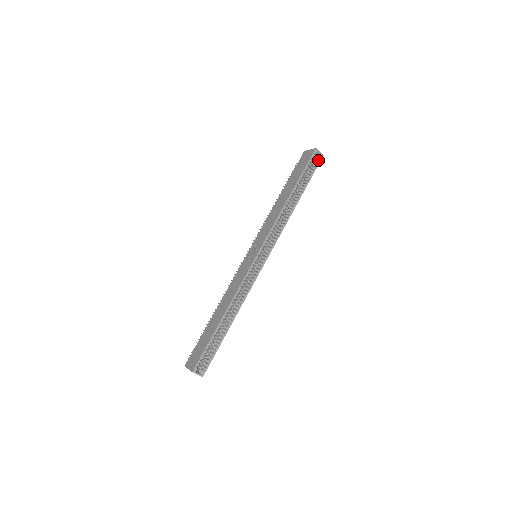
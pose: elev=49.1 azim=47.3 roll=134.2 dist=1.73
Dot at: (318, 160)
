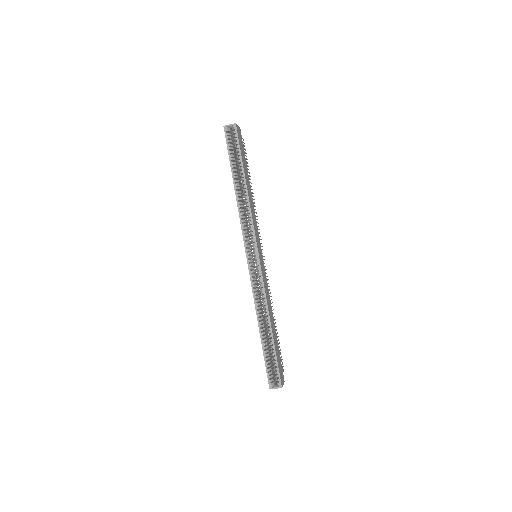
Dot at: (234, 133)
